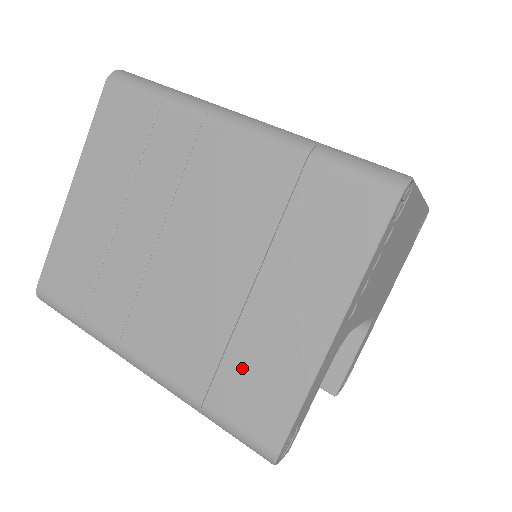
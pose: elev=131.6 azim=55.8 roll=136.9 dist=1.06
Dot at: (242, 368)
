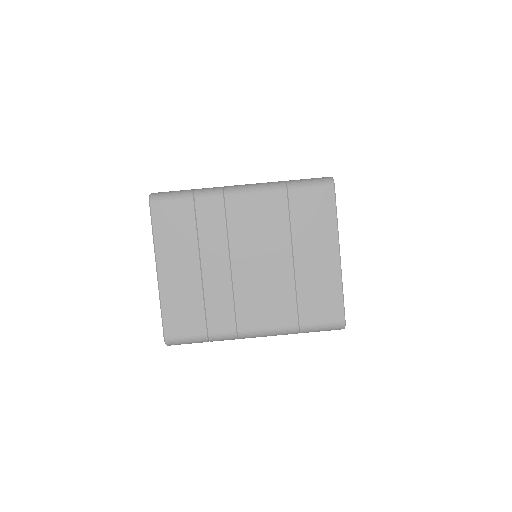
Dot at: (309, 296)
